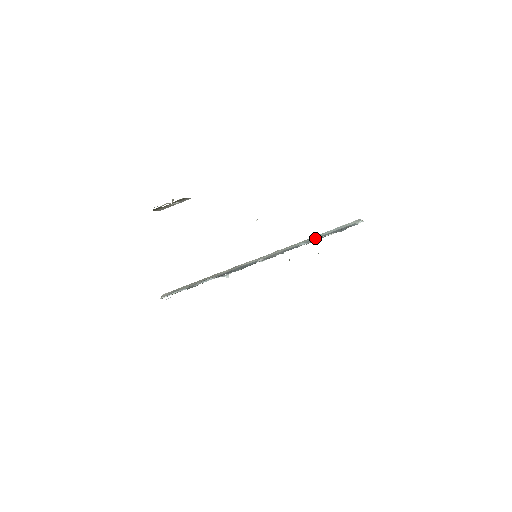
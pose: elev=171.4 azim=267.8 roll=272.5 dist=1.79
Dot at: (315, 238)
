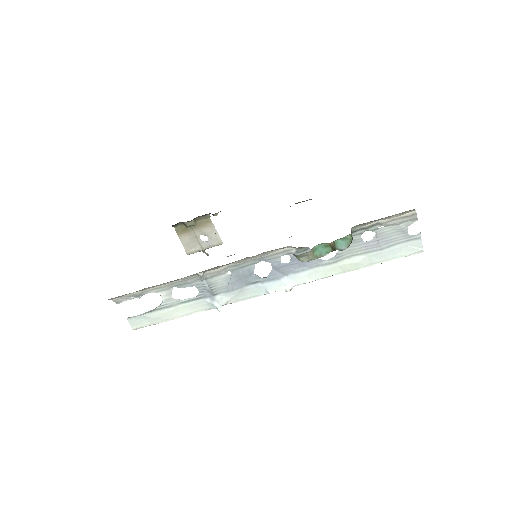
Dot at: (346, 254)
